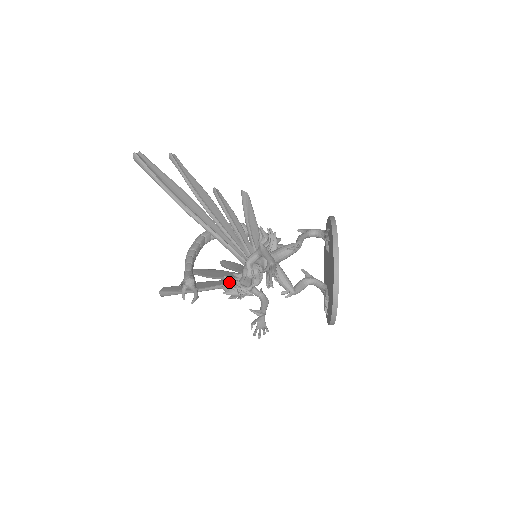
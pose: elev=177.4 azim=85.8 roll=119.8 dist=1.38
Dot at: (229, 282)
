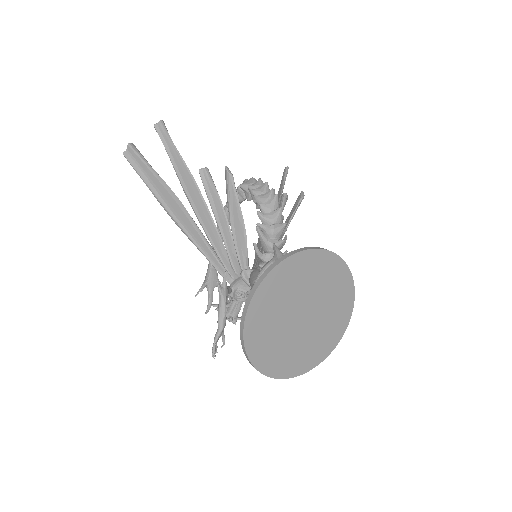
Dot at: (217, 309)
